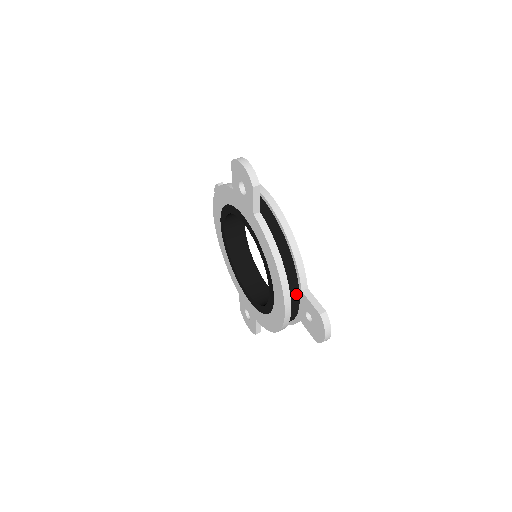
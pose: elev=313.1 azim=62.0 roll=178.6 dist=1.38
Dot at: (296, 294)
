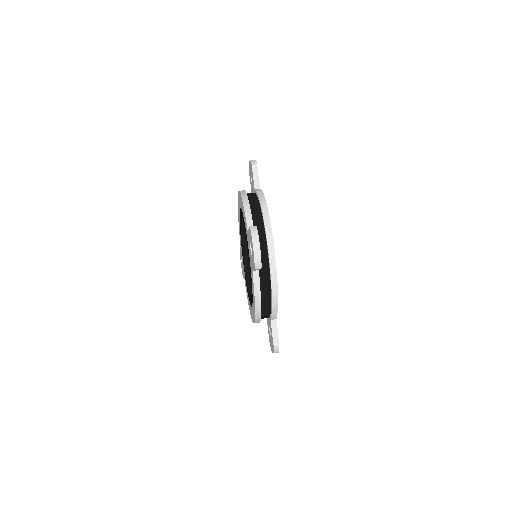
Dot at: (267, 317)
